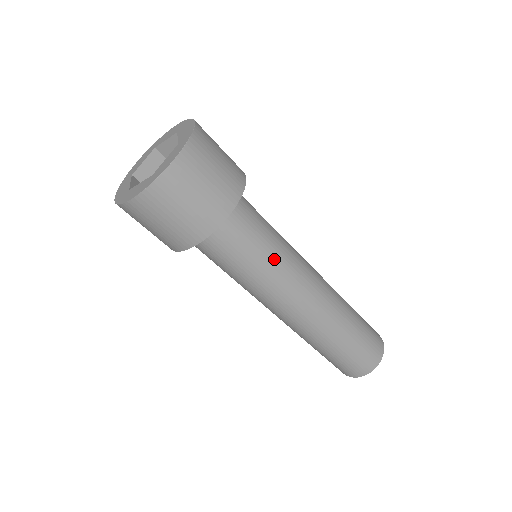
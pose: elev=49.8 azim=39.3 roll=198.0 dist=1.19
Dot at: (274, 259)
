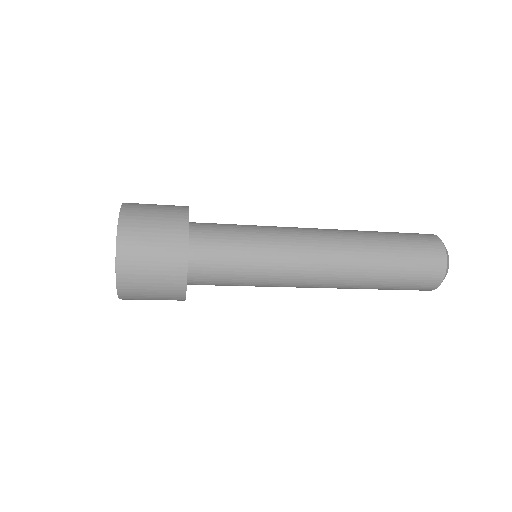
Dot at: (256, 284)
